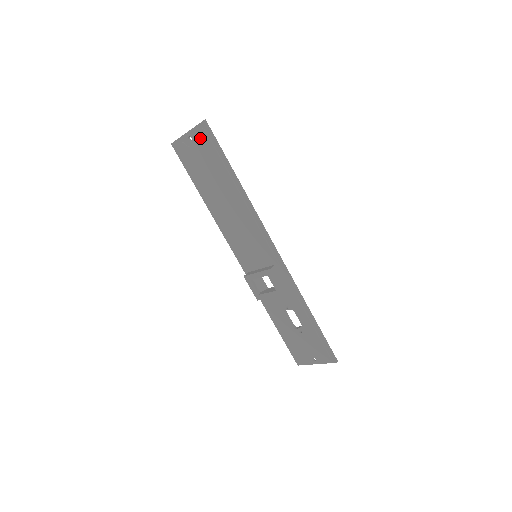
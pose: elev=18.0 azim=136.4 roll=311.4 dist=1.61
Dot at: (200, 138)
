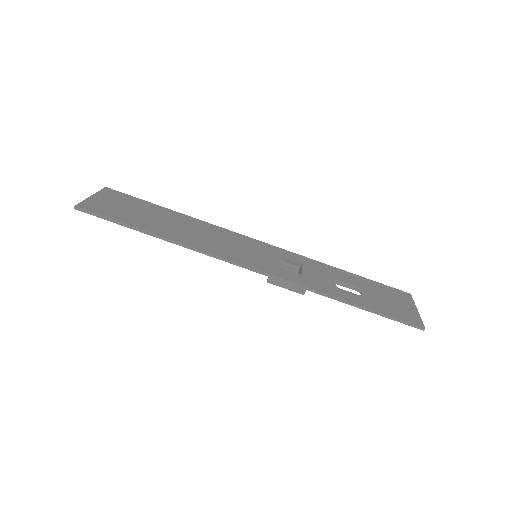
Dot at: occluded
